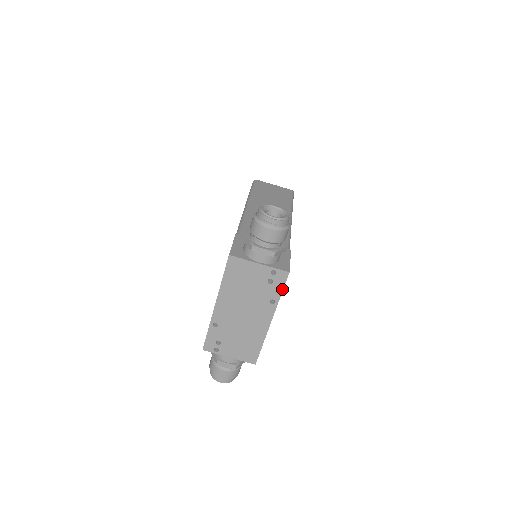
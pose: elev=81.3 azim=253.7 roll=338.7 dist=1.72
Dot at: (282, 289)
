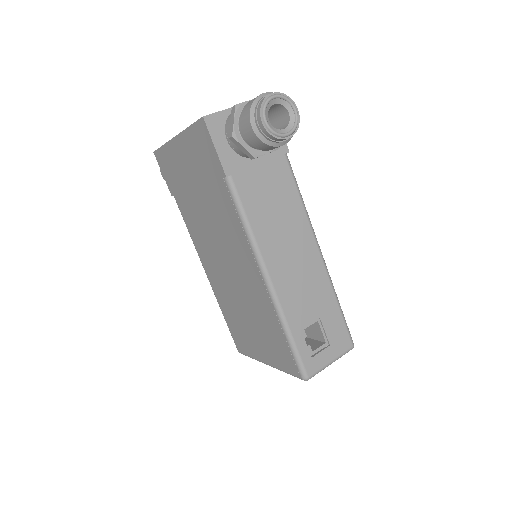
Dot at: occluded
